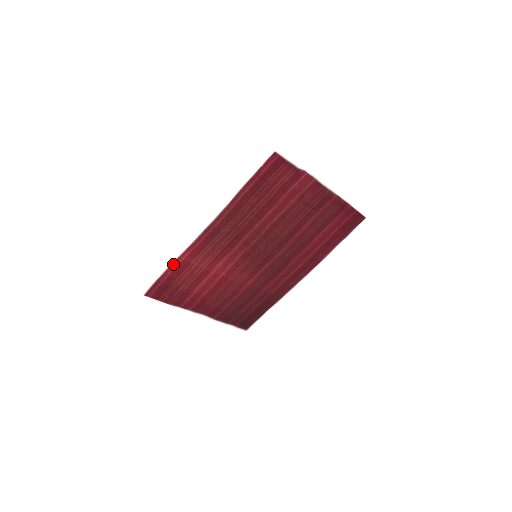
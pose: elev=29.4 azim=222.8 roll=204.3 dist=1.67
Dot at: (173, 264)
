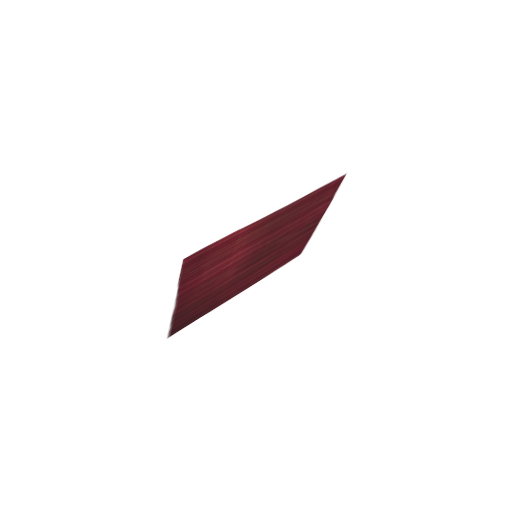
Dot at: (232, 234)
